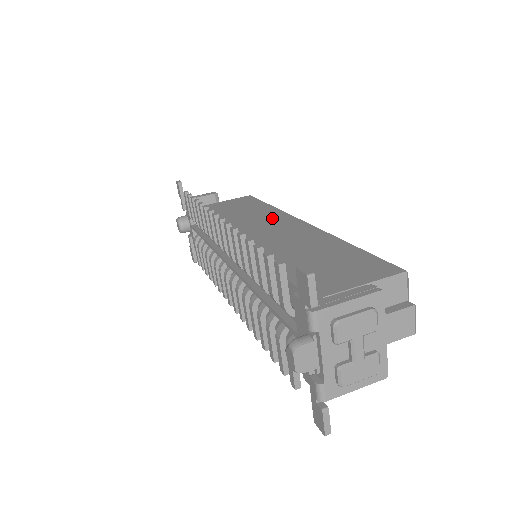
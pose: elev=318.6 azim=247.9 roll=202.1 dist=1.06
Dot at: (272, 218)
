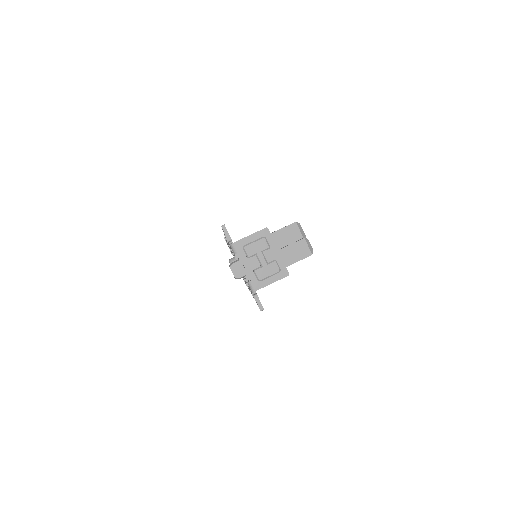
Dot at: occluded
